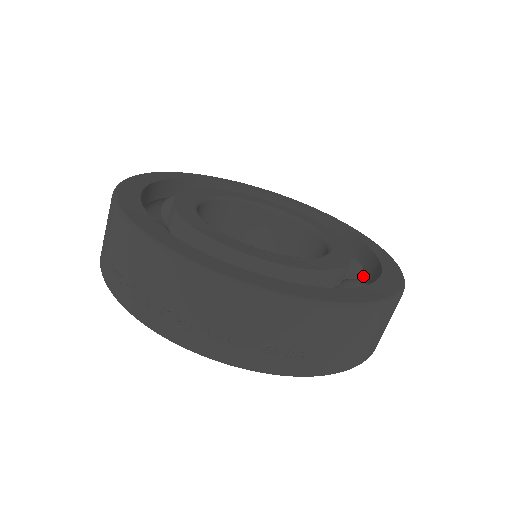
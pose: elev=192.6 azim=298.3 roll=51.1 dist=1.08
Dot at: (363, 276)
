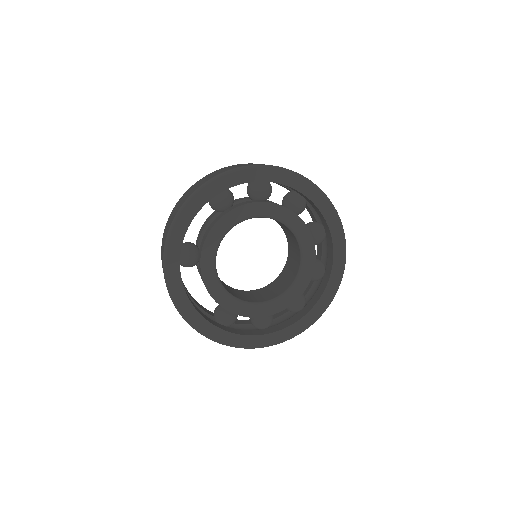
Dot at: occluded
